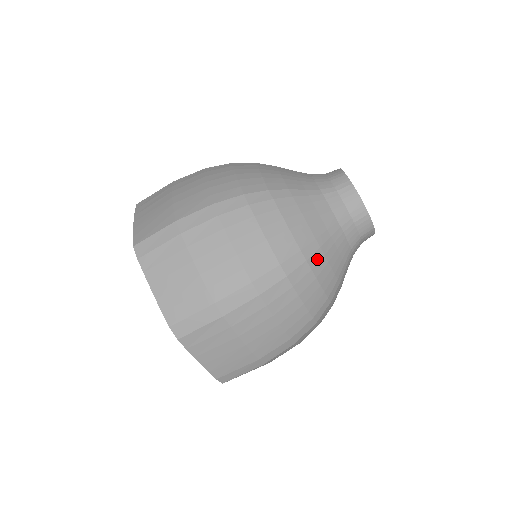
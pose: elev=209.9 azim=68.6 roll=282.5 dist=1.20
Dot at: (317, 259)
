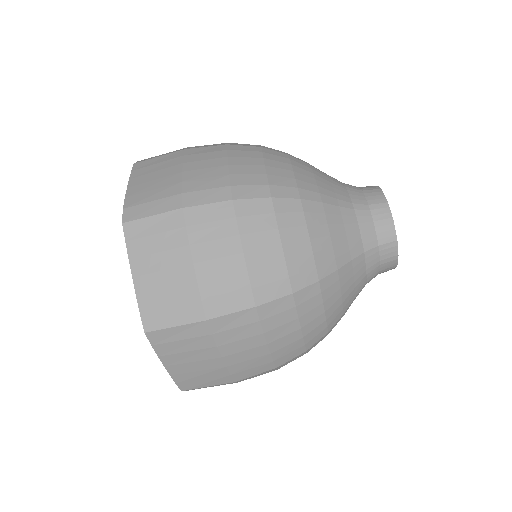
Dot at: occluded
